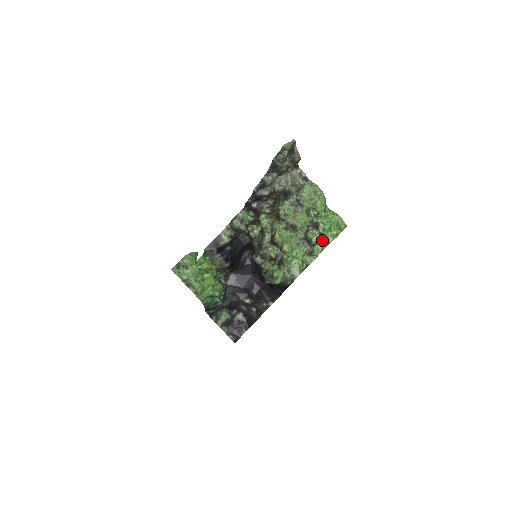
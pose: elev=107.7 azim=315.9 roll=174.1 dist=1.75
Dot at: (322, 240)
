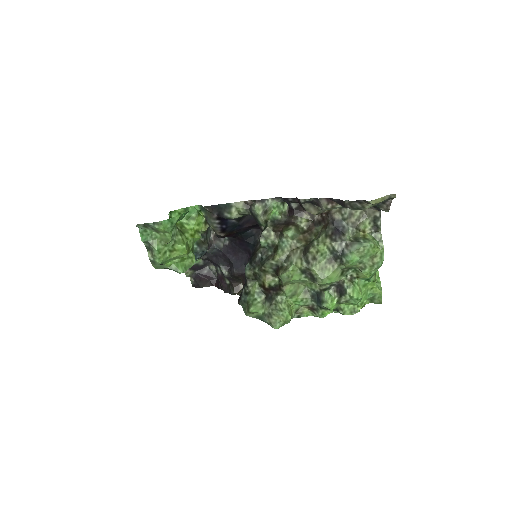
Dot at: (337, 306)
